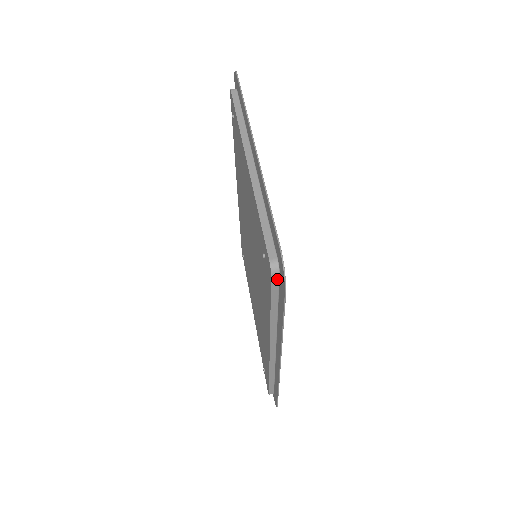
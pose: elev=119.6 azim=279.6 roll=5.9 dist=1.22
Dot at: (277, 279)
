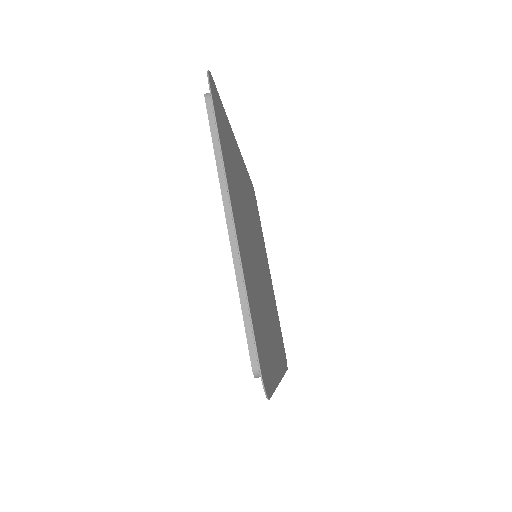
Dot at: occluded
